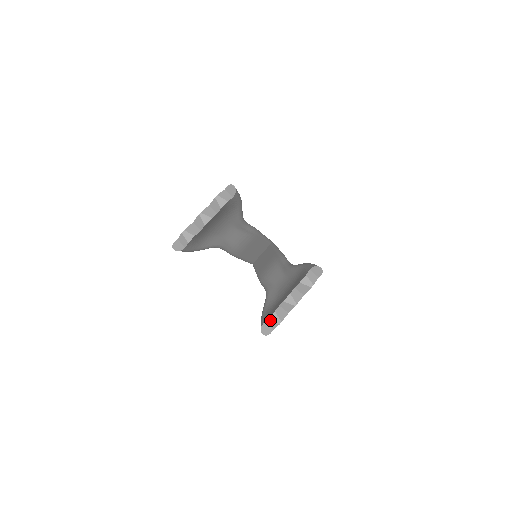
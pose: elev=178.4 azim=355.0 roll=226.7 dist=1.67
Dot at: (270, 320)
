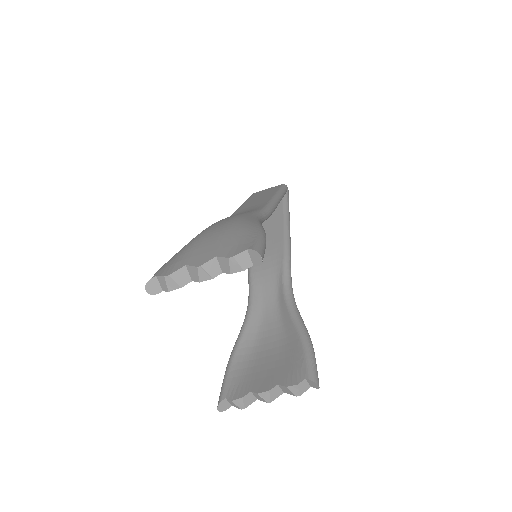
Dot at: (233, 402)
